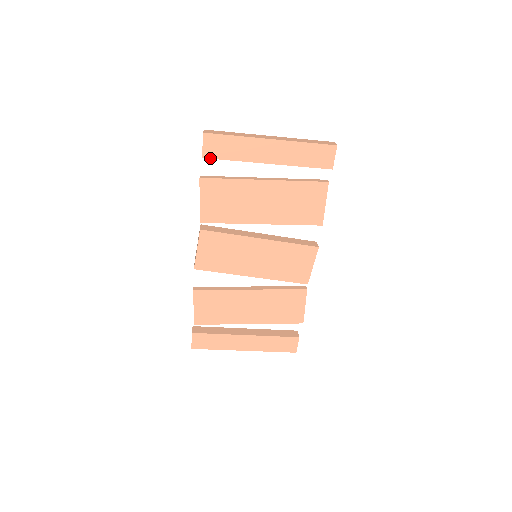
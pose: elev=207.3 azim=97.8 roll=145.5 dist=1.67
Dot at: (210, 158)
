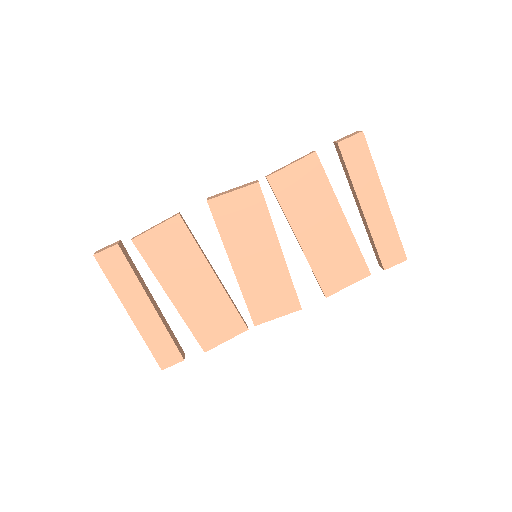
Dot at: (341, 151)
